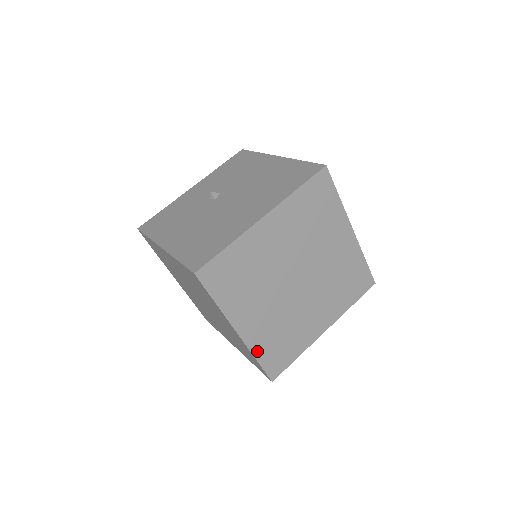
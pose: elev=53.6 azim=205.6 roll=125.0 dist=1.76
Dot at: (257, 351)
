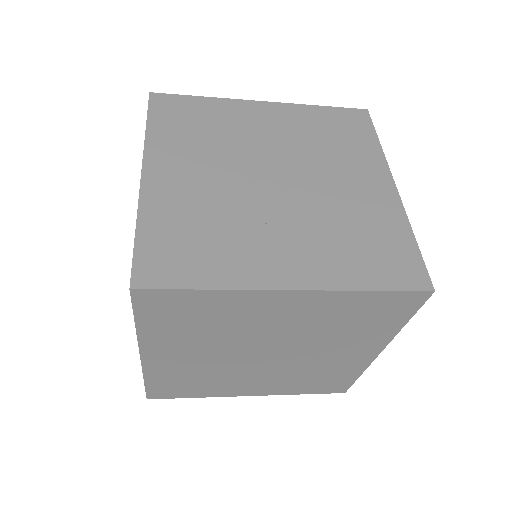
Dot at: (292, 392)
